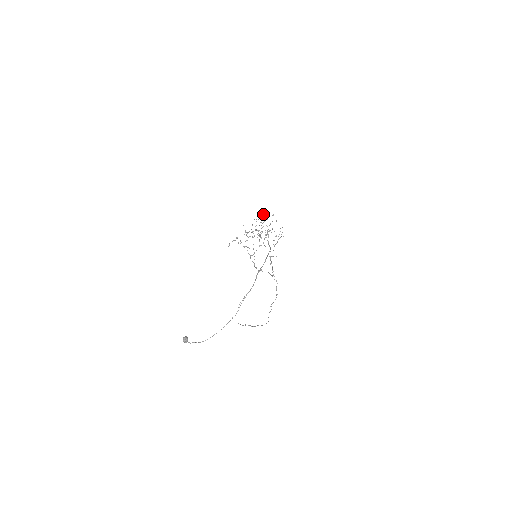
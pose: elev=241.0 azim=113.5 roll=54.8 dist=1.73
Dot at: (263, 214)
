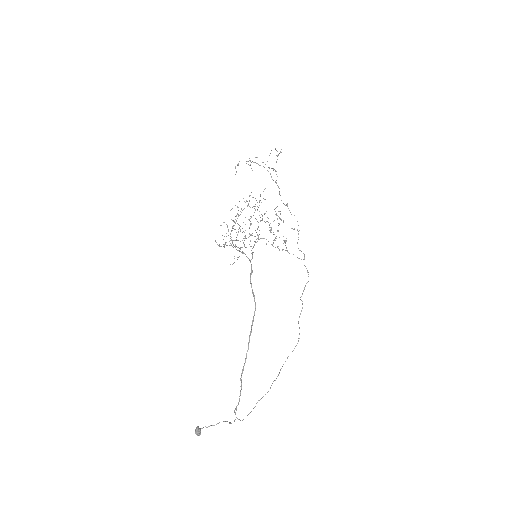
Dot at: occluded
